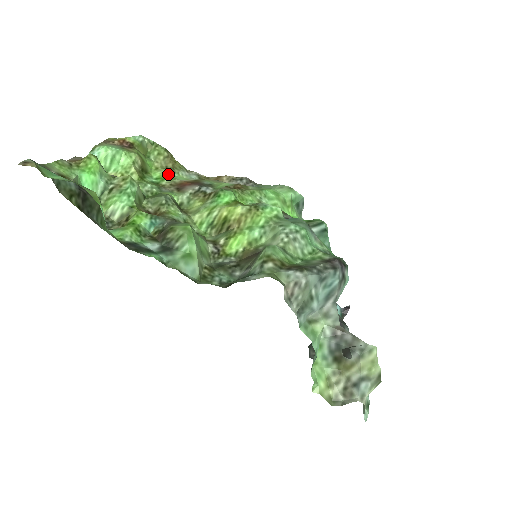
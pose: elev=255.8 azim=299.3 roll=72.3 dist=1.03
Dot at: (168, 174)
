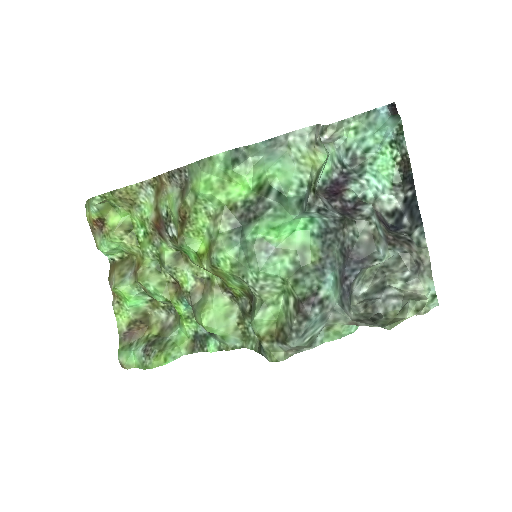
Dot at: (140, 217)
